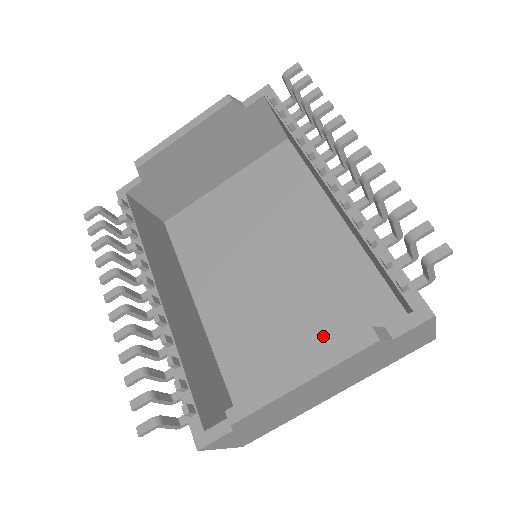
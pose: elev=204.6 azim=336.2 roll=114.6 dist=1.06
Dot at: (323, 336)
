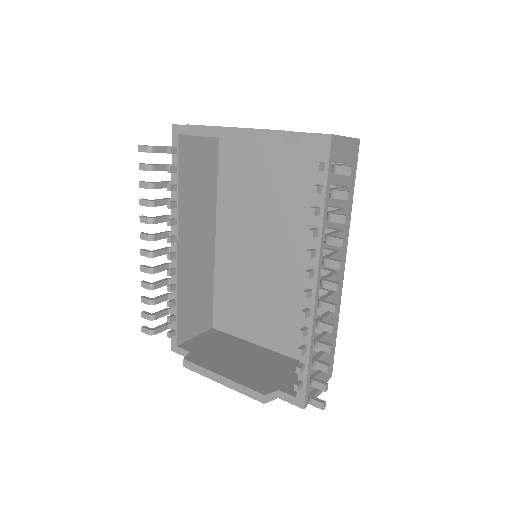
Dot at: (277, 322)
